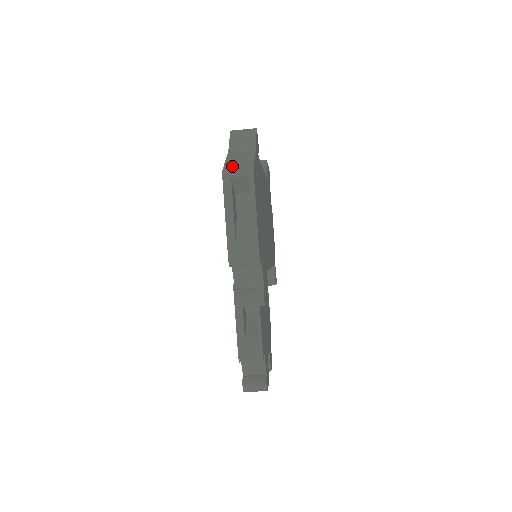
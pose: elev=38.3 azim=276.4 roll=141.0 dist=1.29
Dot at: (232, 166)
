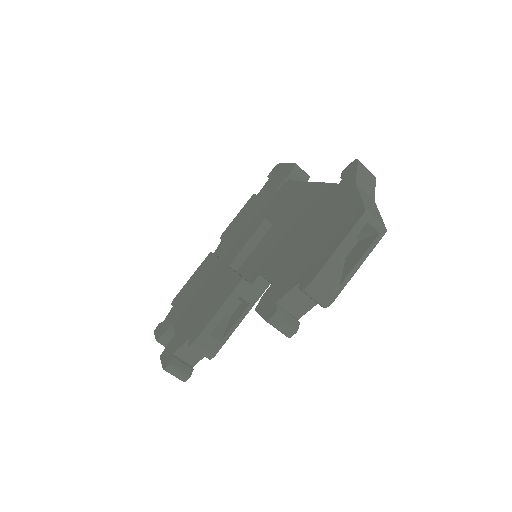
Dot at: (370, 210)
